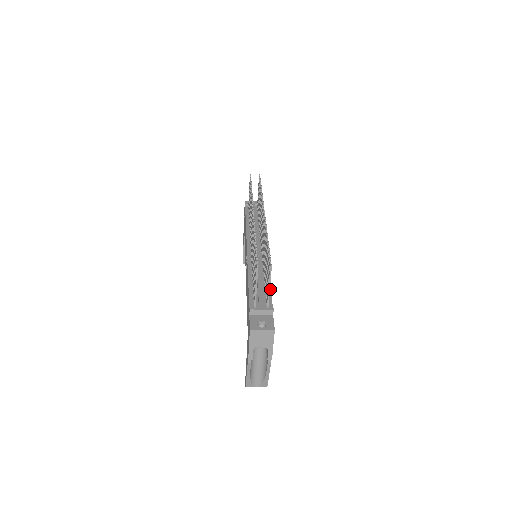
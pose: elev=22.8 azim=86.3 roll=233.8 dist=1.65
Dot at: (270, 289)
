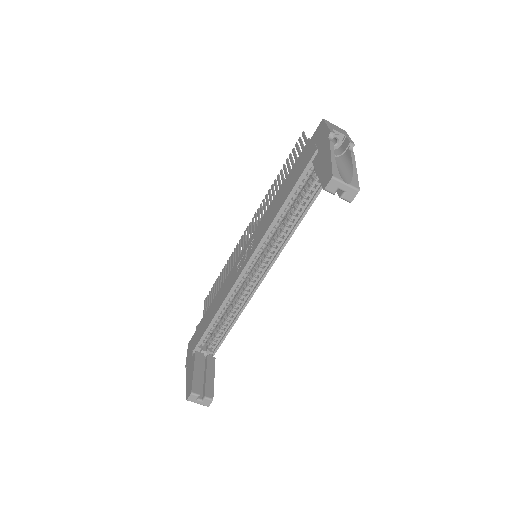
Dot at: occluded
